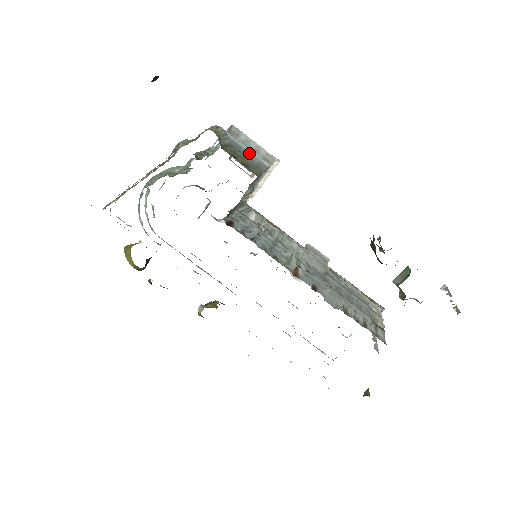
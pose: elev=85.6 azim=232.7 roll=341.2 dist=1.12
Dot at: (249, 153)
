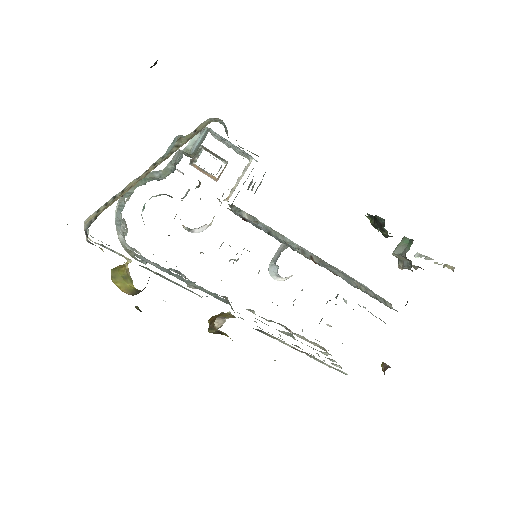
Dot at: (238, 148)
